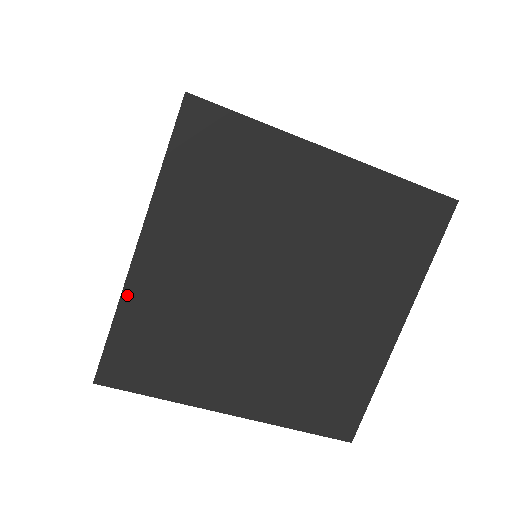
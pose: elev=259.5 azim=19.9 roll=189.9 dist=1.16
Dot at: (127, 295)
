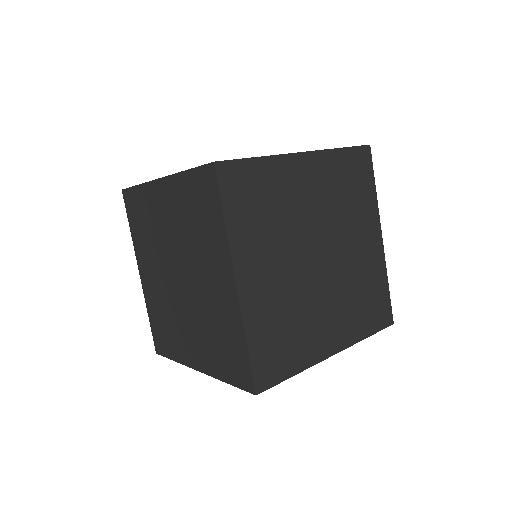
Dot at: (246, 320)
